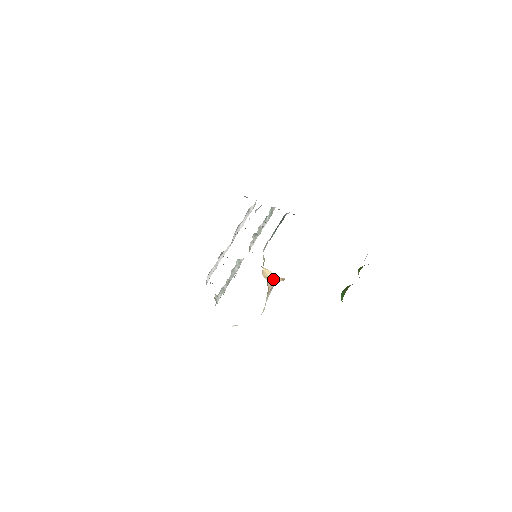
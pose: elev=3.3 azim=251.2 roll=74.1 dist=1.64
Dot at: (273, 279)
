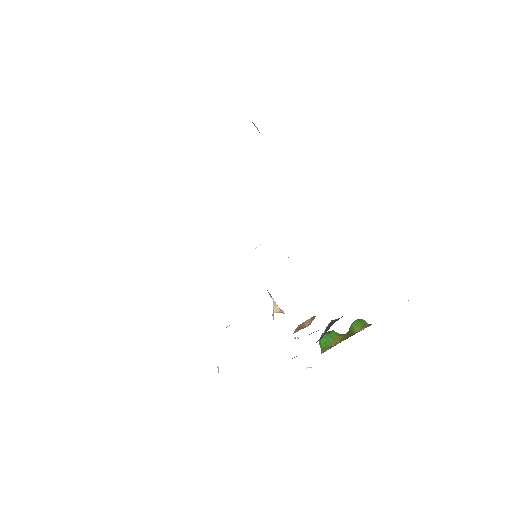
Dot at: (274, 312)
